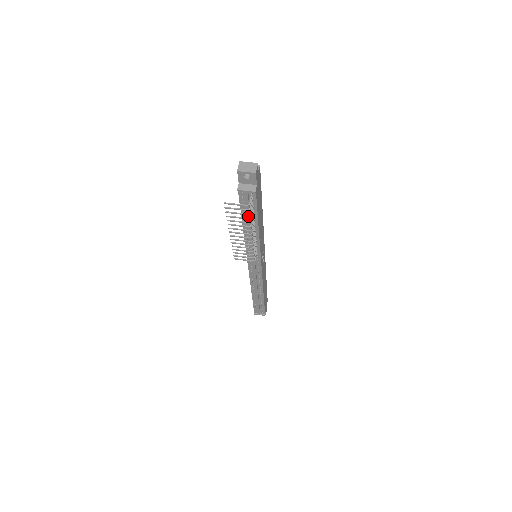
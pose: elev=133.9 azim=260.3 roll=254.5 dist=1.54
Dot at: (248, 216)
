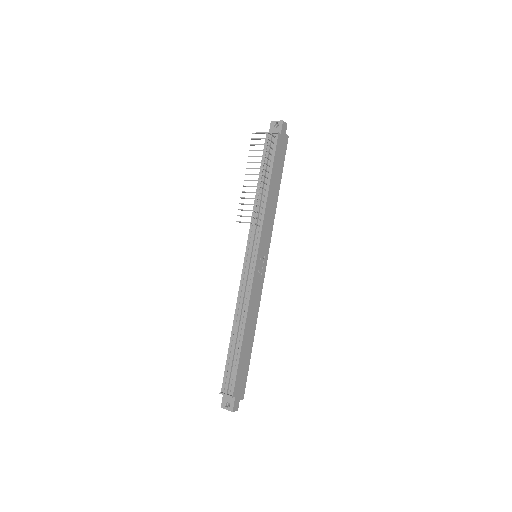
Dot at: (265, 166)
